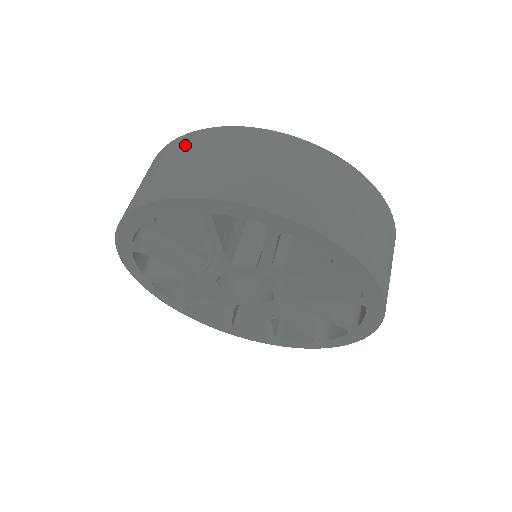
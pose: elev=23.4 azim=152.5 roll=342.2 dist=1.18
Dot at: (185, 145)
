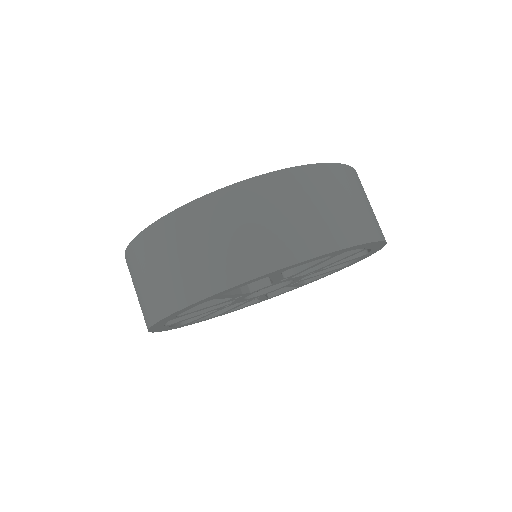
Dot at: (151, 246)
